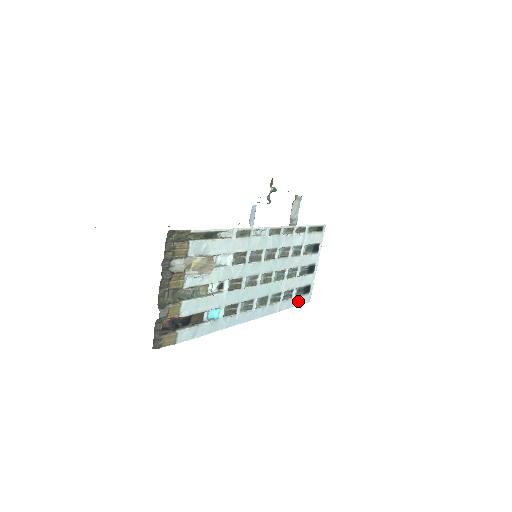
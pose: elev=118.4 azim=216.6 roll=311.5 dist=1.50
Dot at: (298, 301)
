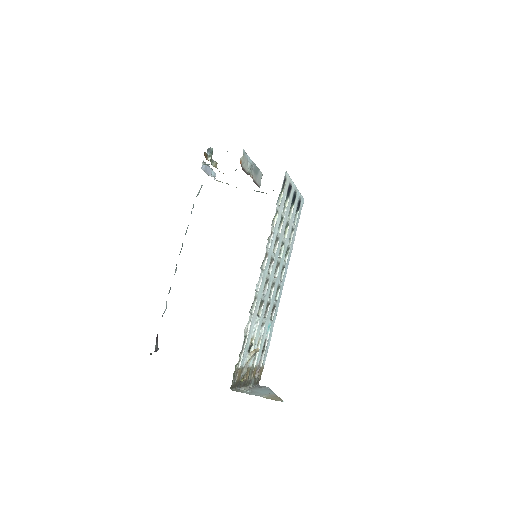
Dot at: (298, 219)
